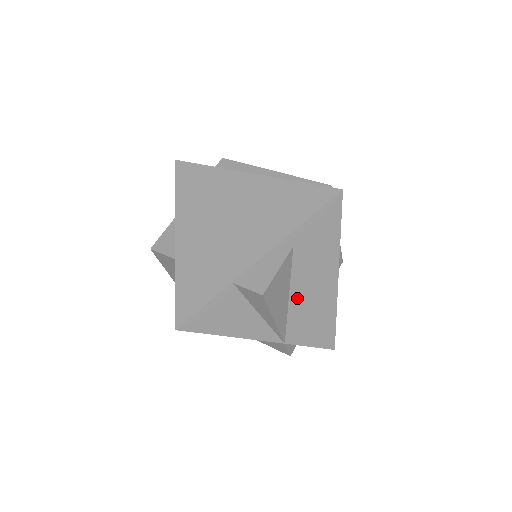
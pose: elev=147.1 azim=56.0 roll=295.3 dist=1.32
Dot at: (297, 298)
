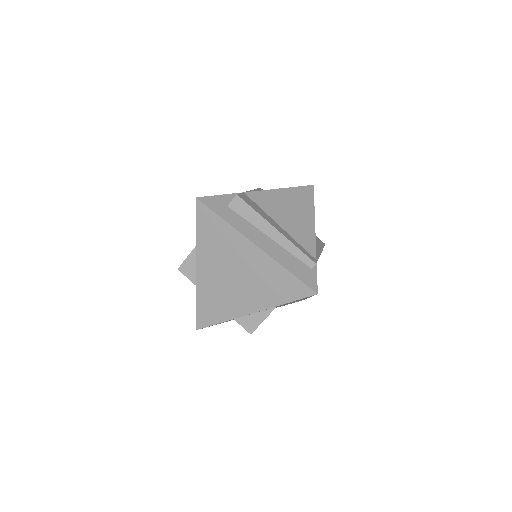
Dot at: occluded
